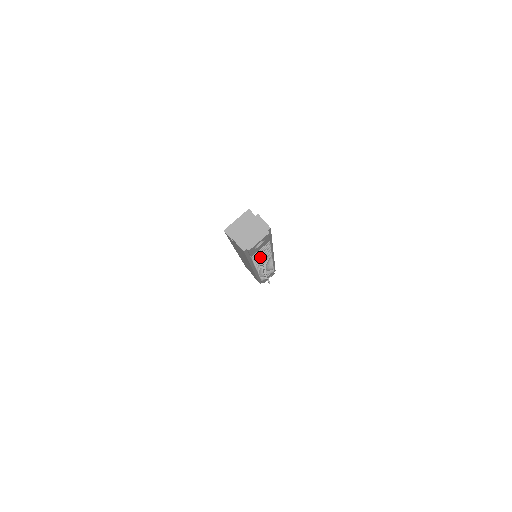
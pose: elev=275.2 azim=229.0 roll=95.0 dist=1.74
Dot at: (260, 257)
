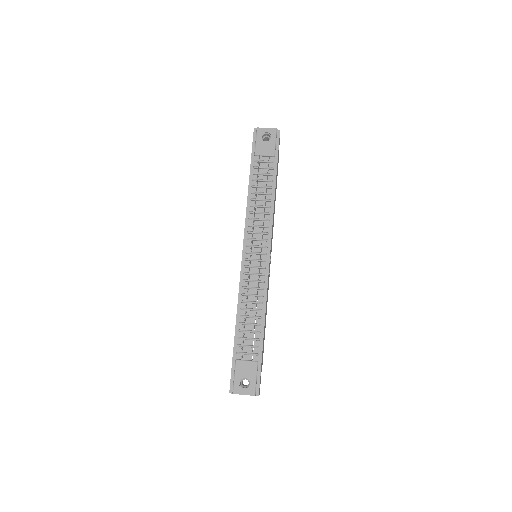
Dot at: (259, 155)
